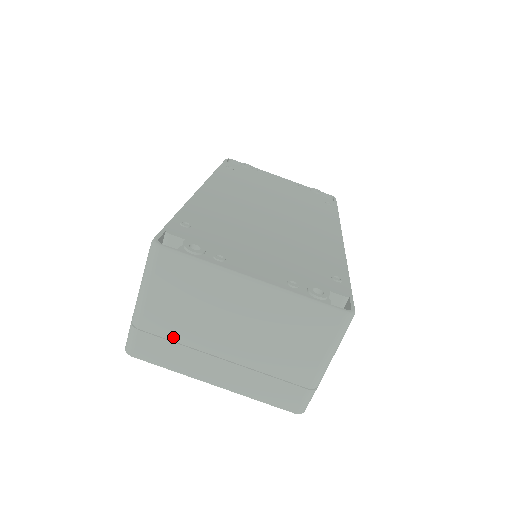
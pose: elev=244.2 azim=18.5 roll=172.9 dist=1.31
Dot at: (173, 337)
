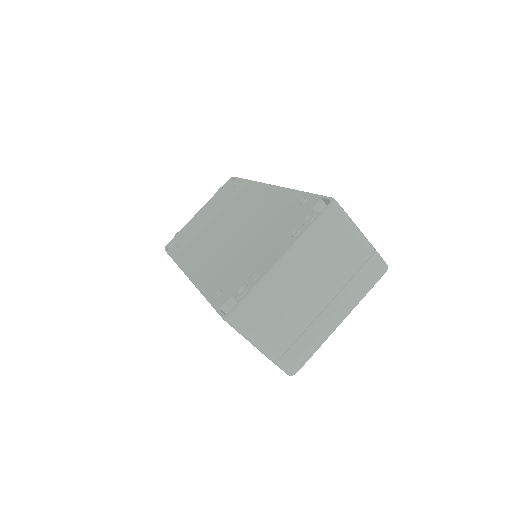
Dot at: (296, 335)
